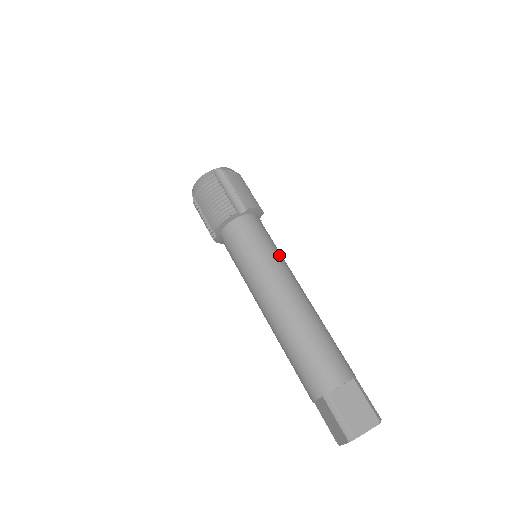
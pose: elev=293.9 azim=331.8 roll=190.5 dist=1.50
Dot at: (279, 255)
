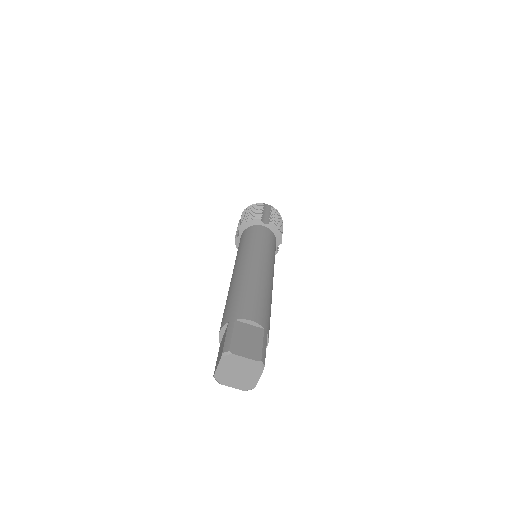
Dot at: (272, 254)
